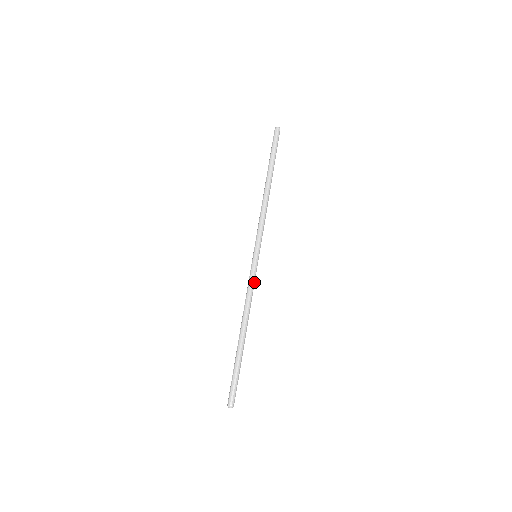
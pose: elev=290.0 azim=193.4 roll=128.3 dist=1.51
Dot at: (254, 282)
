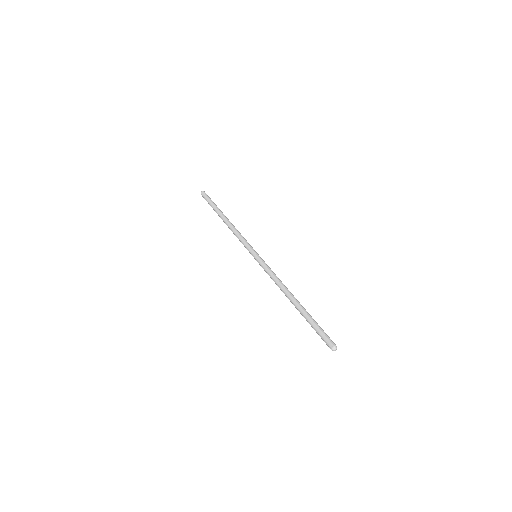
Dot at: (270, 268)
